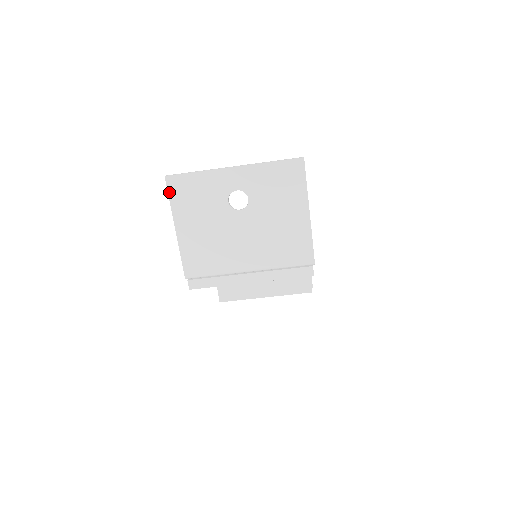
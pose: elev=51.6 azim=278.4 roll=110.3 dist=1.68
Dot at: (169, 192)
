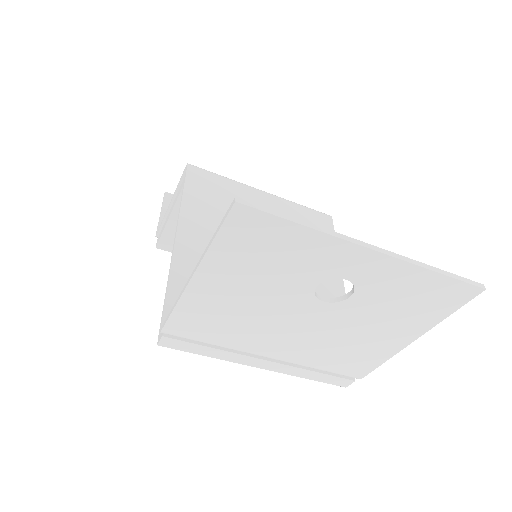
Dot at: (223, 228)
